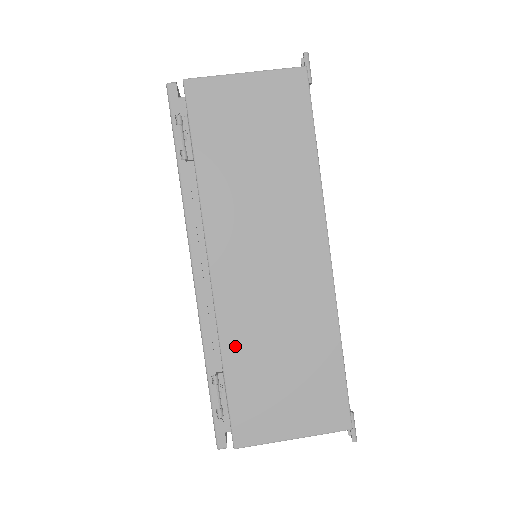
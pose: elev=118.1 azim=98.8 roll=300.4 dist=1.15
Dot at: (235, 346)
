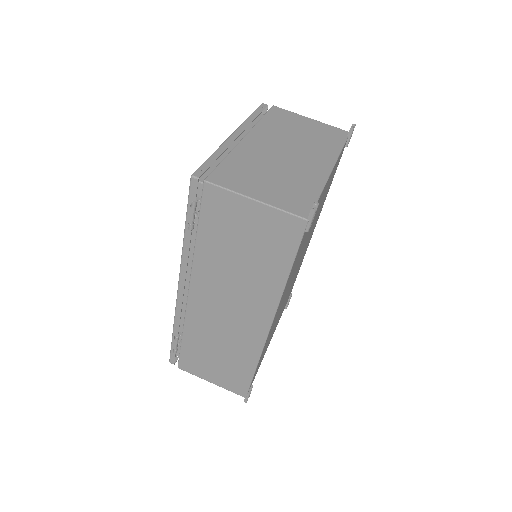
Dot at: (192, 333)
